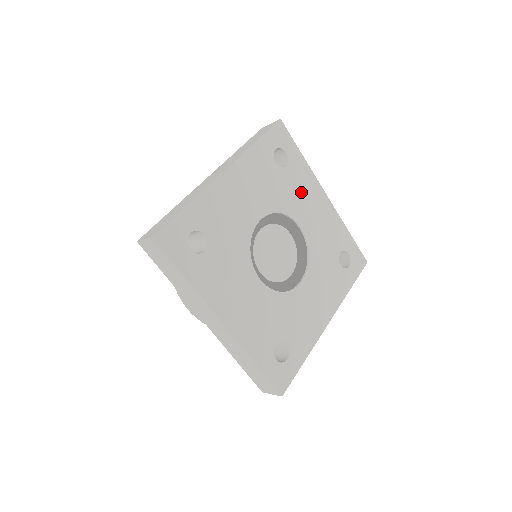
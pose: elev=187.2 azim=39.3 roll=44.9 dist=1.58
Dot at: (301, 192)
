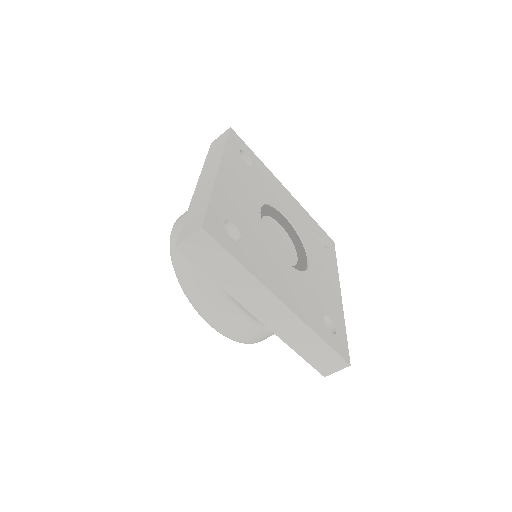
Dot at: (323, 262)
